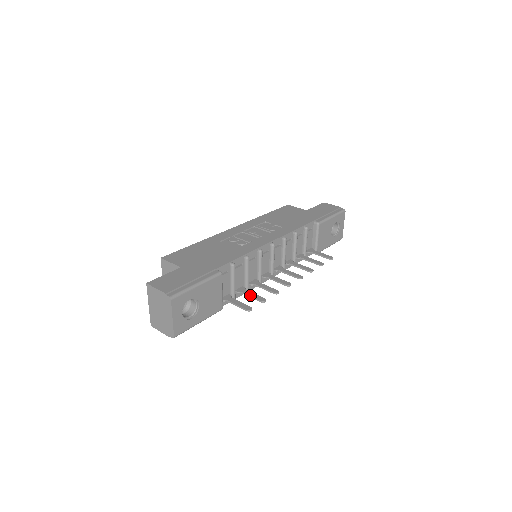
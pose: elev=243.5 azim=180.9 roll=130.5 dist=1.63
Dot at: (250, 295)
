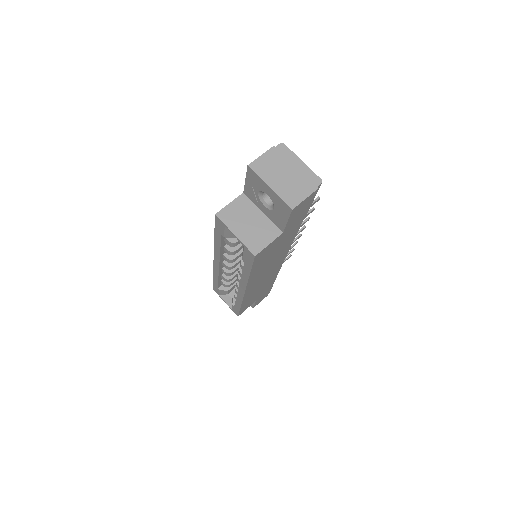
Dot at: occluded
